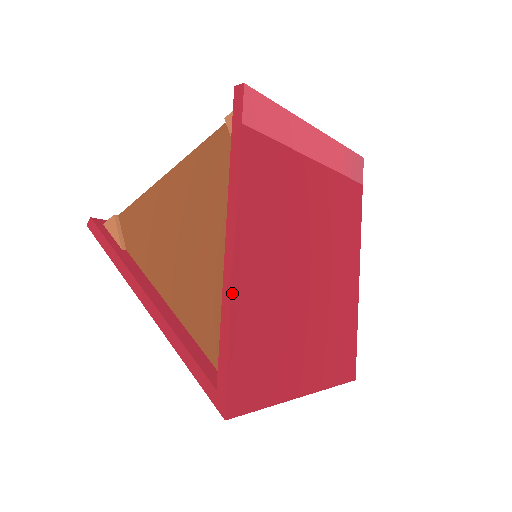
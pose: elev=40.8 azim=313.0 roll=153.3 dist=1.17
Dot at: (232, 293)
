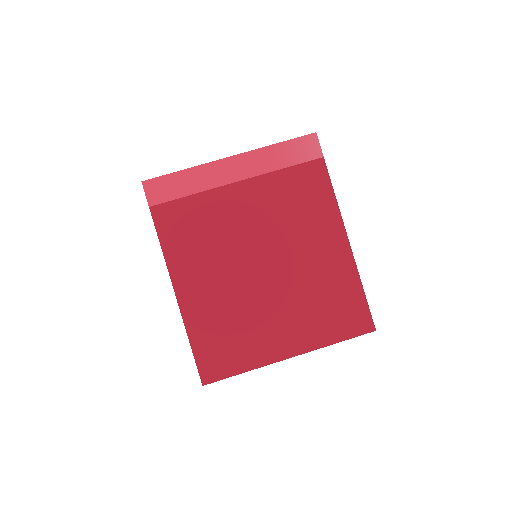
Dot at: (180, 311)
